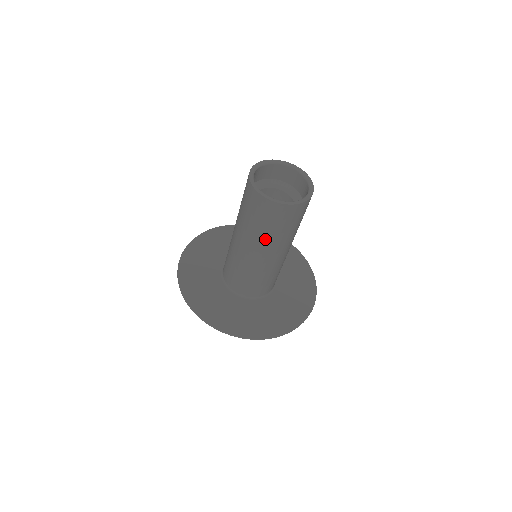
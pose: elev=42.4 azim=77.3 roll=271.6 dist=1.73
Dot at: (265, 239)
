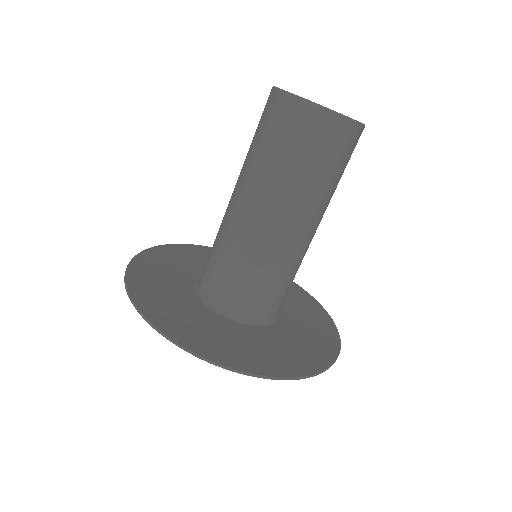
Dot at: (295, 190)
